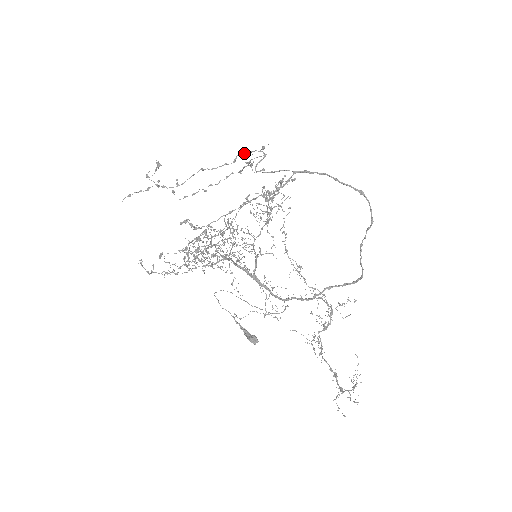
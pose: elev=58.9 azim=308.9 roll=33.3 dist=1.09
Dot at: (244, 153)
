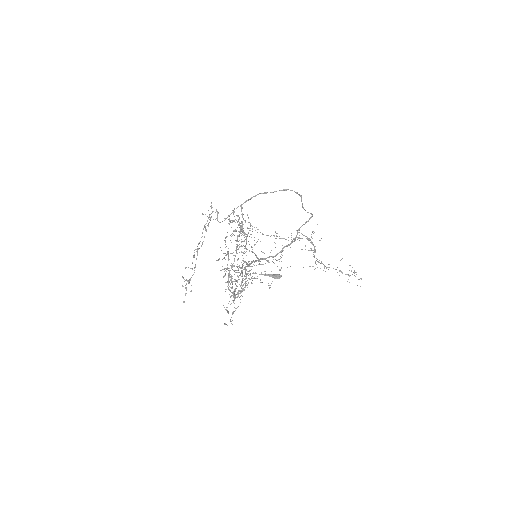
Dot at: occluded
